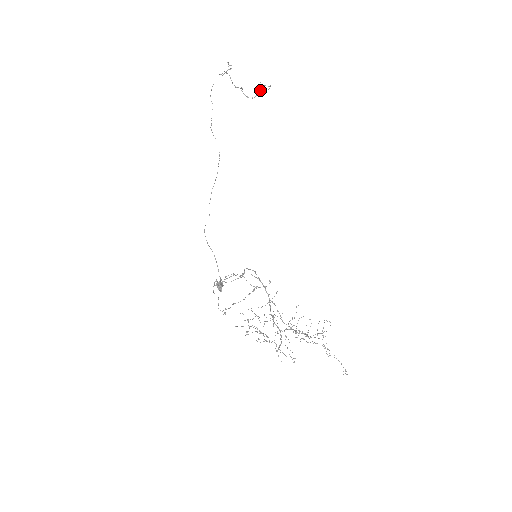
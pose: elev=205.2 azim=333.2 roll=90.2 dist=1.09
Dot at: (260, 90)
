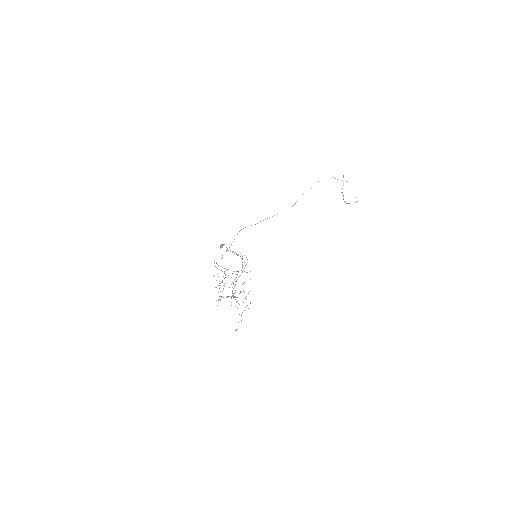
Dot at: occluded
